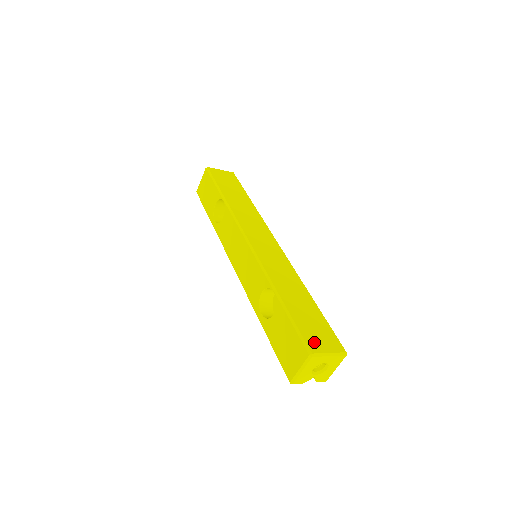
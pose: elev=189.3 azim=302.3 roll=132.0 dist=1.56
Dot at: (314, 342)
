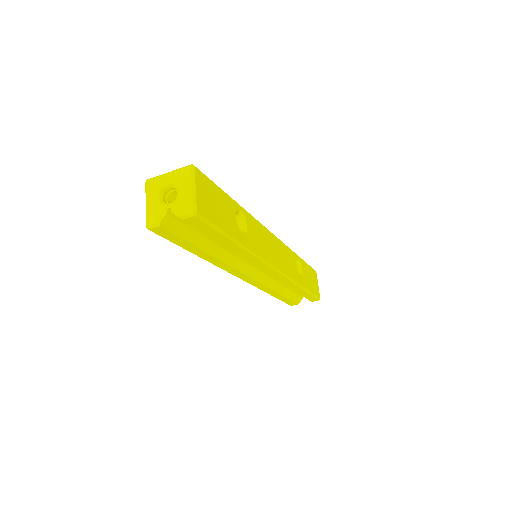
Dot at: occluded
